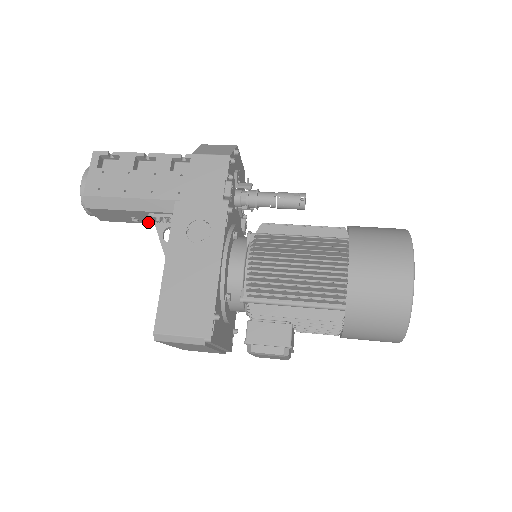
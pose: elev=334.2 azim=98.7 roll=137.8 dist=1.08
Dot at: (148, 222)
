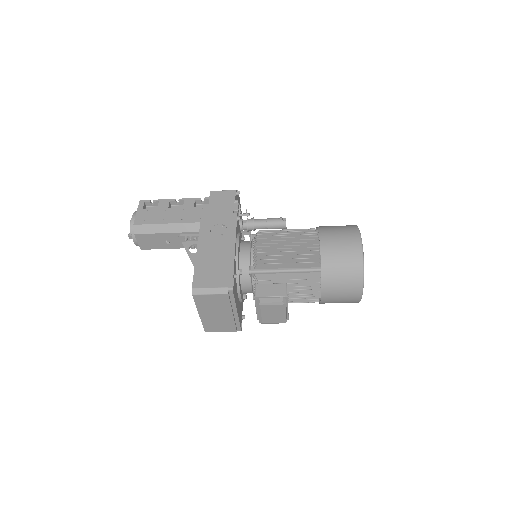
Dot at: (176, 247)
